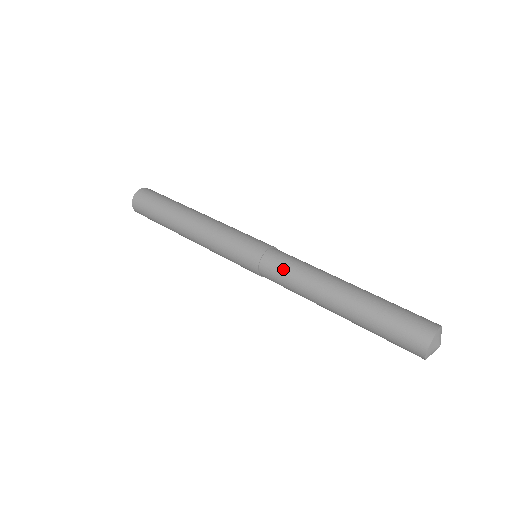
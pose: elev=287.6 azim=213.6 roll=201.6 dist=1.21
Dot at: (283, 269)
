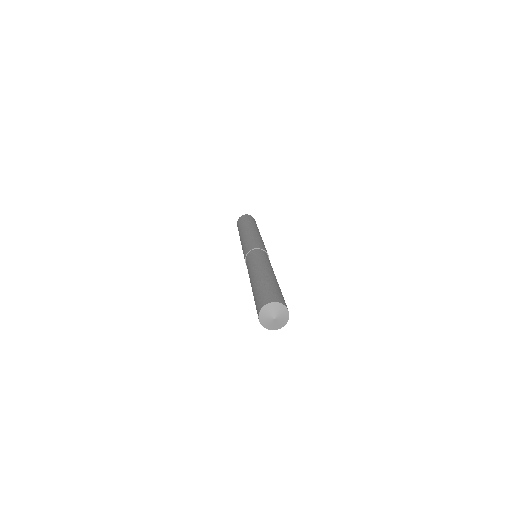
Dot at: (255, 256)
